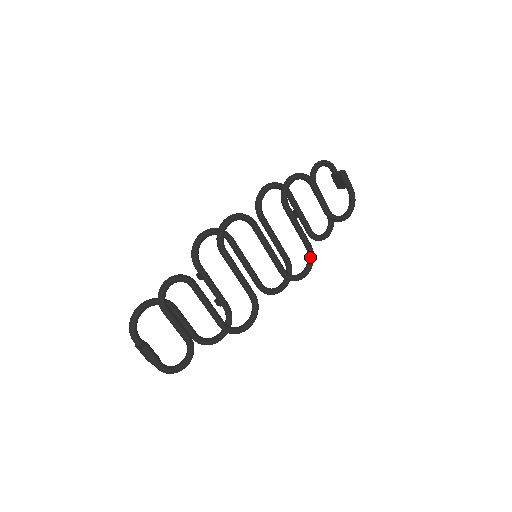
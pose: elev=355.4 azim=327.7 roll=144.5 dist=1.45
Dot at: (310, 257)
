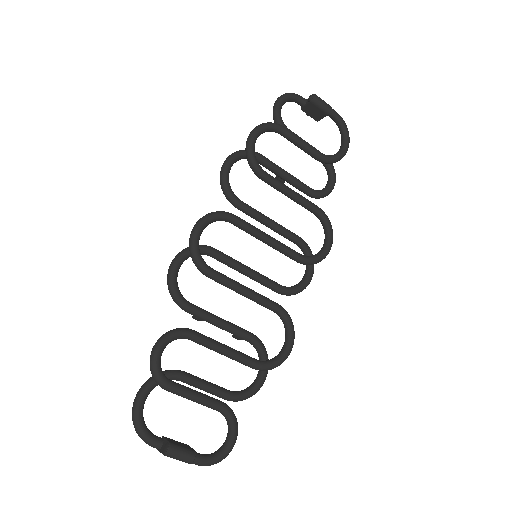
Dot at: (324, 222)
